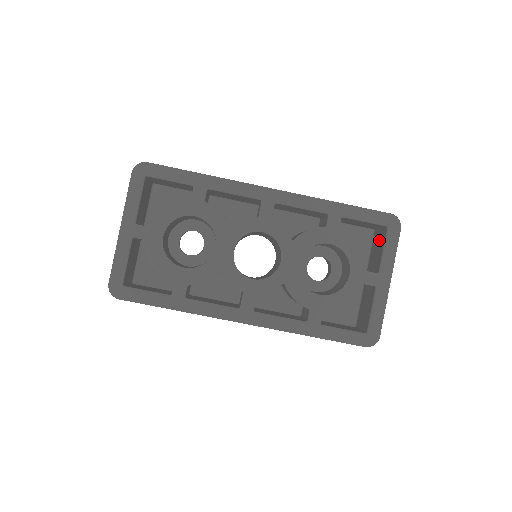
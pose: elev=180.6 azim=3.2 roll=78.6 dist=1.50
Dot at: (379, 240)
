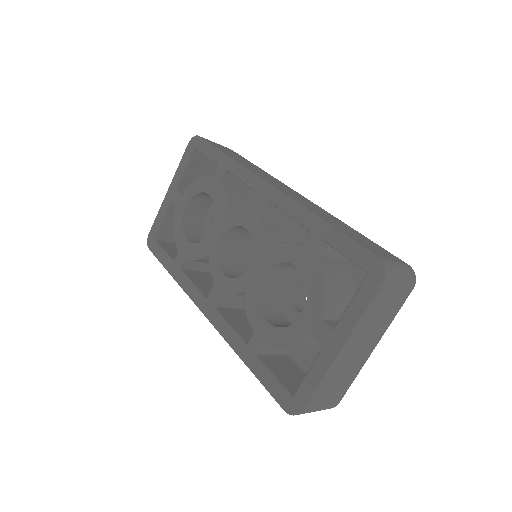
Dot at: occluded
